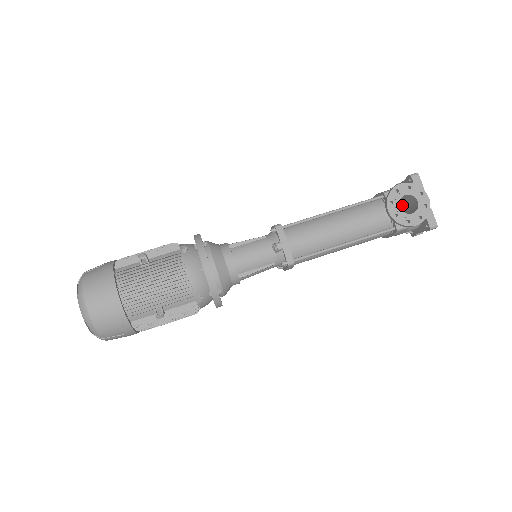
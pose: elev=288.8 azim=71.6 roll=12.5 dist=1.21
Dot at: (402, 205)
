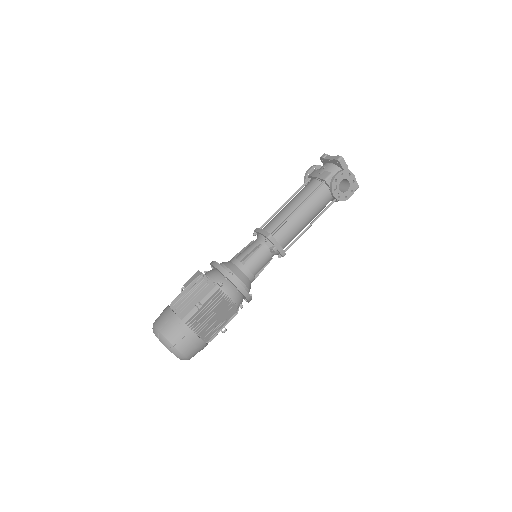
Dot at: occluded
